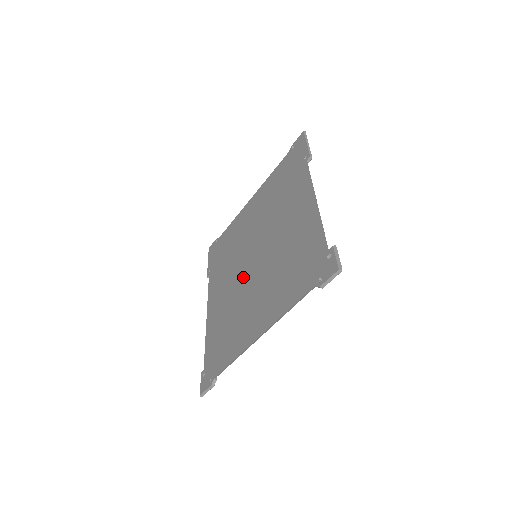
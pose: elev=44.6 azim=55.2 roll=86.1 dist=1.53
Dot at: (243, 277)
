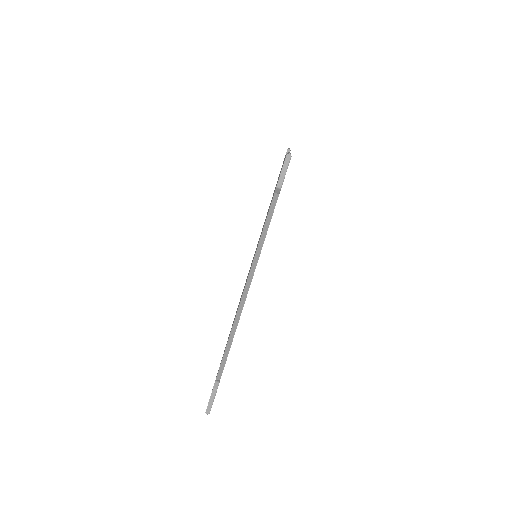
Dot at: occluded
